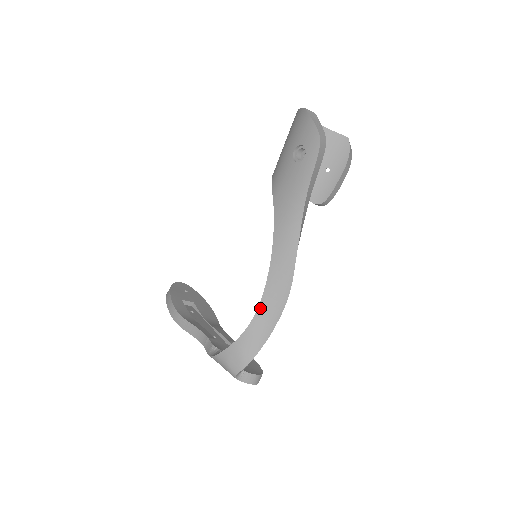
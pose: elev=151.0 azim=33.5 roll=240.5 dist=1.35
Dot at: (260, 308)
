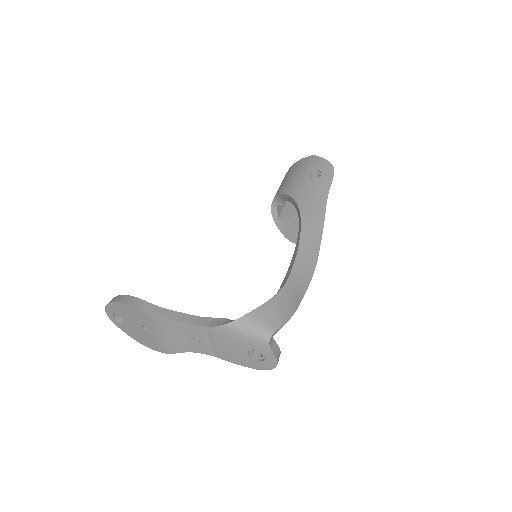
Dot at: (292, 273)
